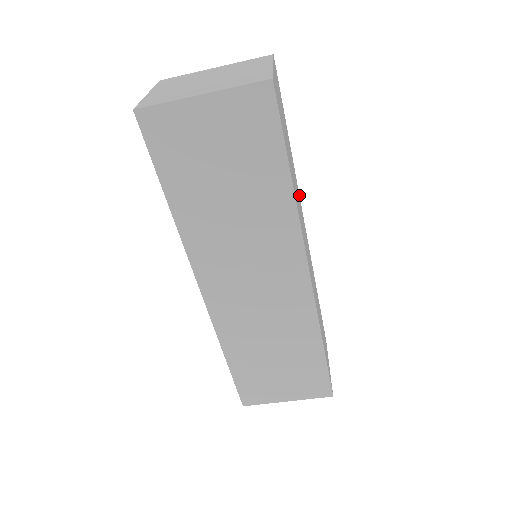
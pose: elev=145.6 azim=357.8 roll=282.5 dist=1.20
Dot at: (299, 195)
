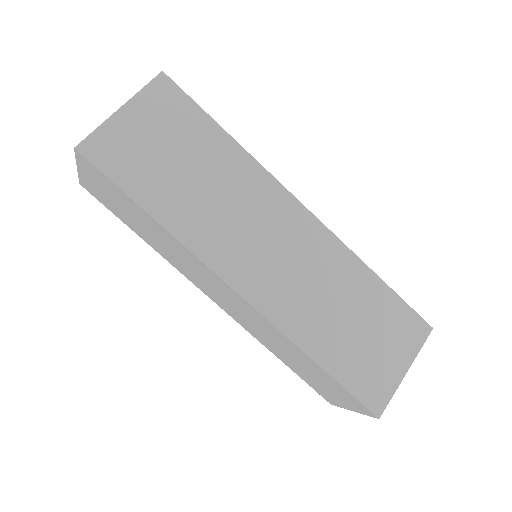
Dot at: occluded
